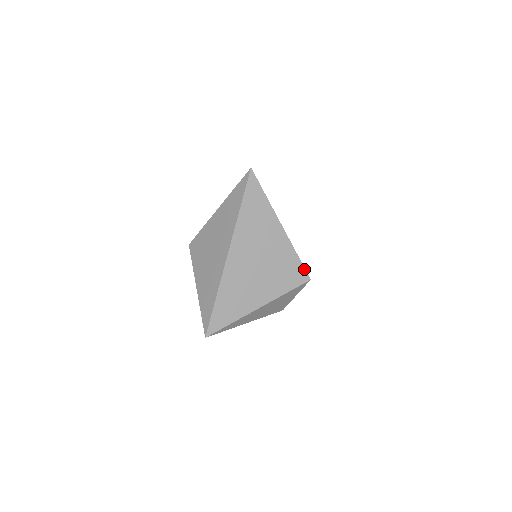
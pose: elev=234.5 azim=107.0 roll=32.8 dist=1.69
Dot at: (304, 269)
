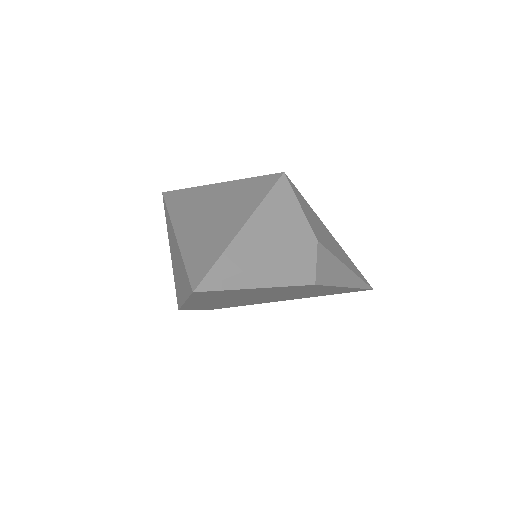
Dot at: (268, 176)
